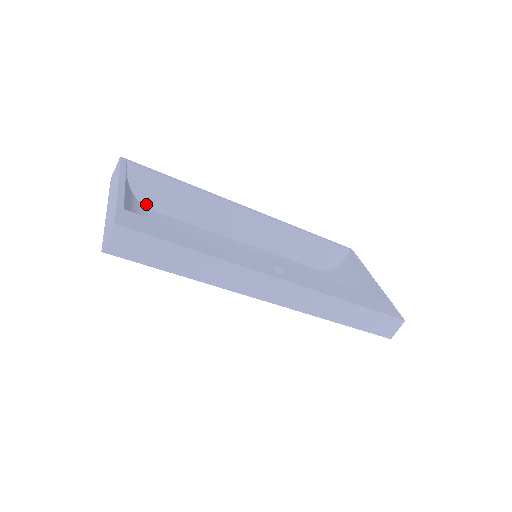
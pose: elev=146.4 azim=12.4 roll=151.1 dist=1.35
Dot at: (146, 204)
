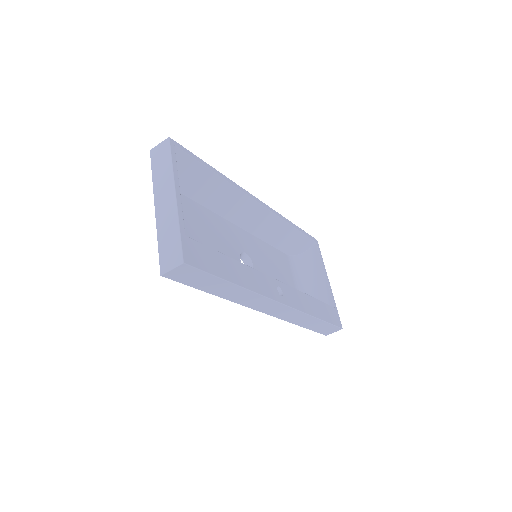
Dot at: occluded
